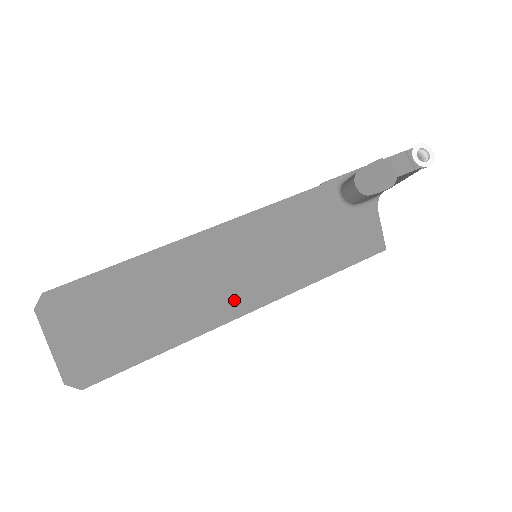
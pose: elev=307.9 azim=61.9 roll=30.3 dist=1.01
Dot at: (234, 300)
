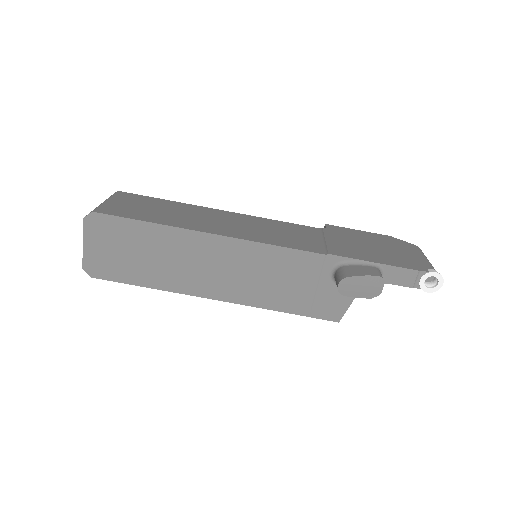
Dot at: (210, 287)
